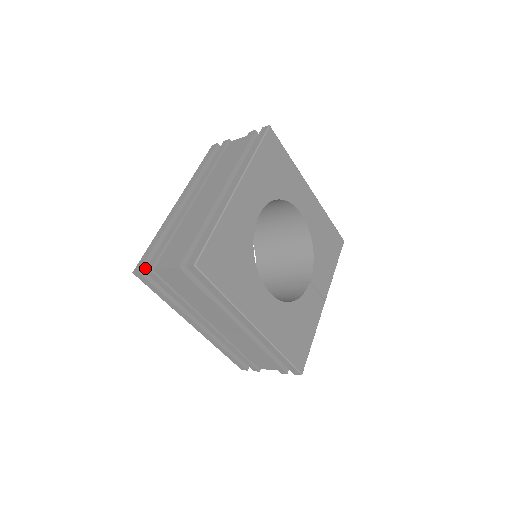
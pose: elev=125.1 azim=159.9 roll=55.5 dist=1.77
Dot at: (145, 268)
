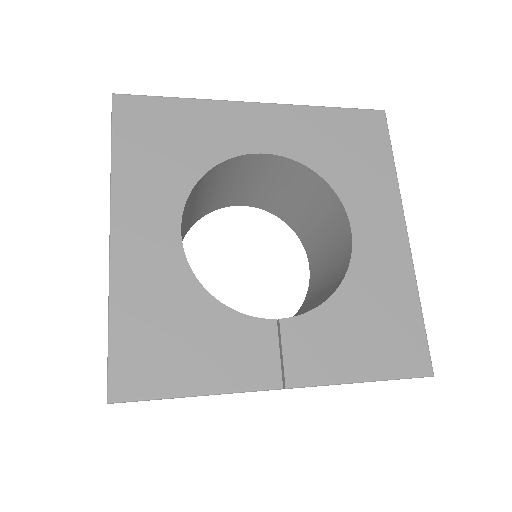
Dot at: occluded
